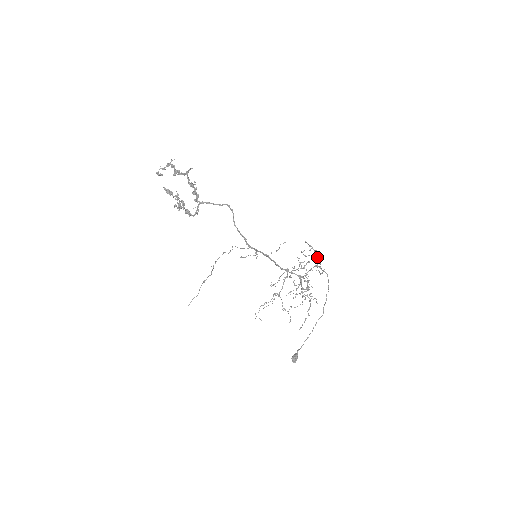
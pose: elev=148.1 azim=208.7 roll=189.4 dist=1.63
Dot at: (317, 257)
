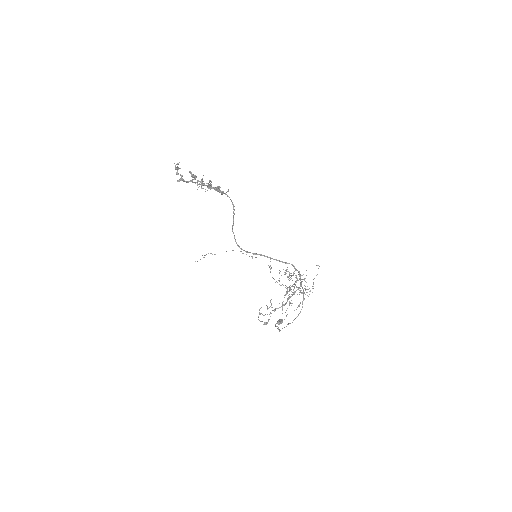
Dot at: (299, 294)
